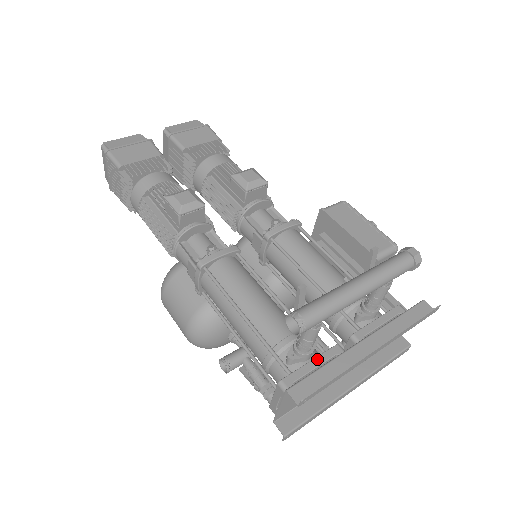
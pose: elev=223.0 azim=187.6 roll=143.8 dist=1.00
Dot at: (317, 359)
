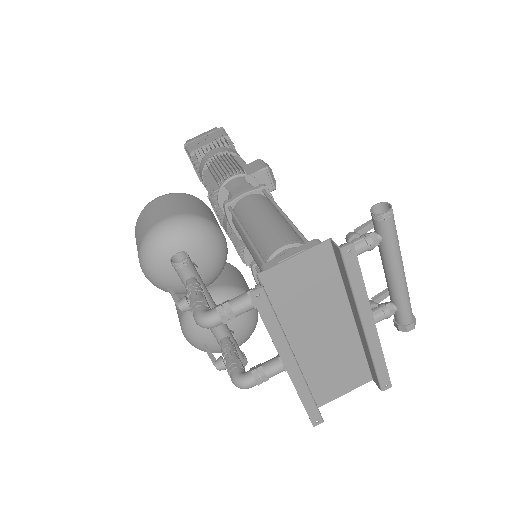
Dot at: occluded
